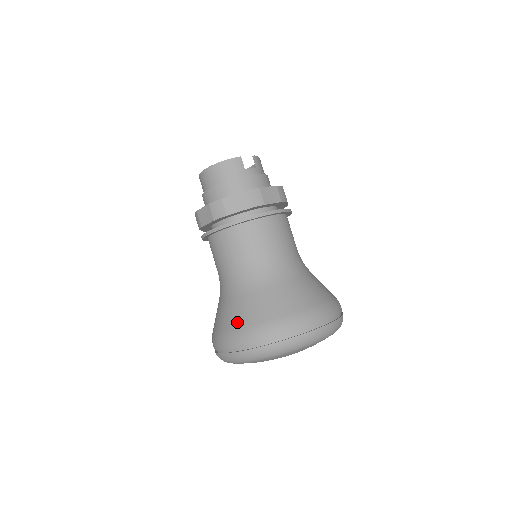
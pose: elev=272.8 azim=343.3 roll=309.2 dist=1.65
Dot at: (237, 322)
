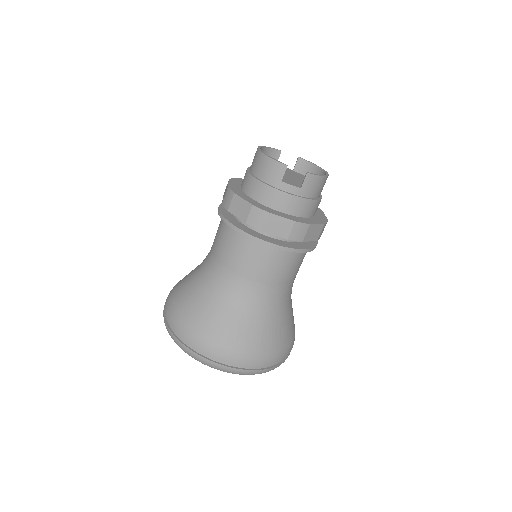
Dot at: (178, 295)
